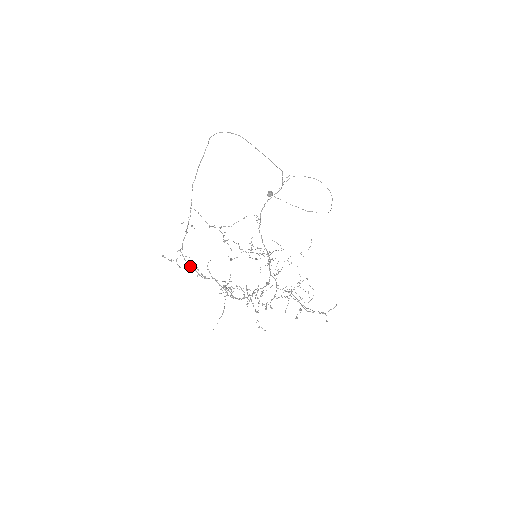
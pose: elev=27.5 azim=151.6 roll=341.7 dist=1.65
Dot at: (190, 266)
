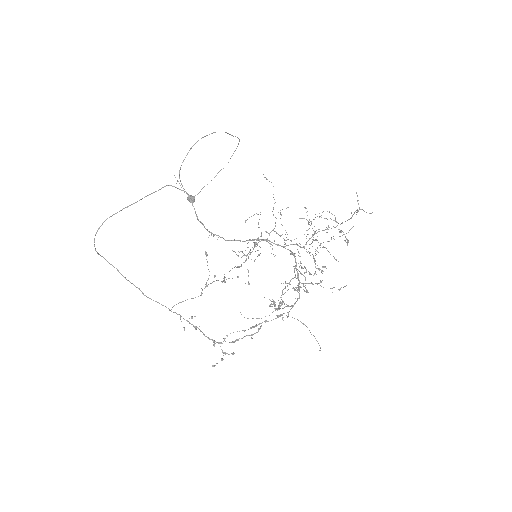
Dot at: occluded
